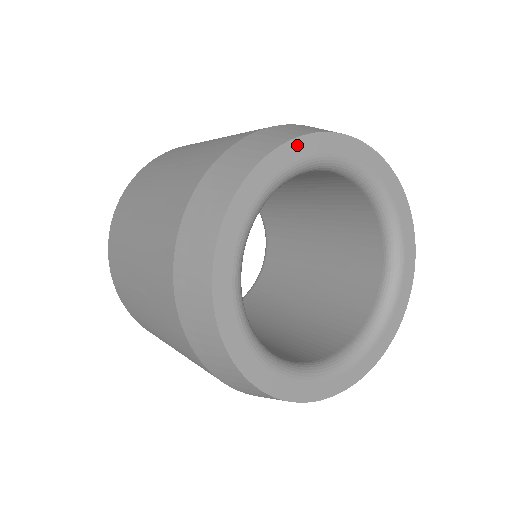
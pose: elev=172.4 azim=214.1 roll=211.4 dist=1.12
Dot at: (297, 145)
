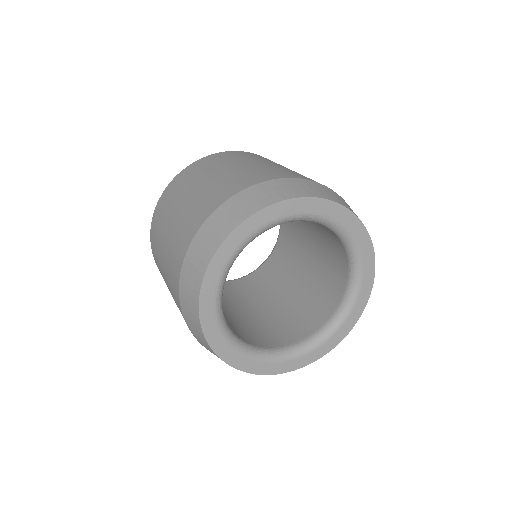
Dot at: (263, 214)
